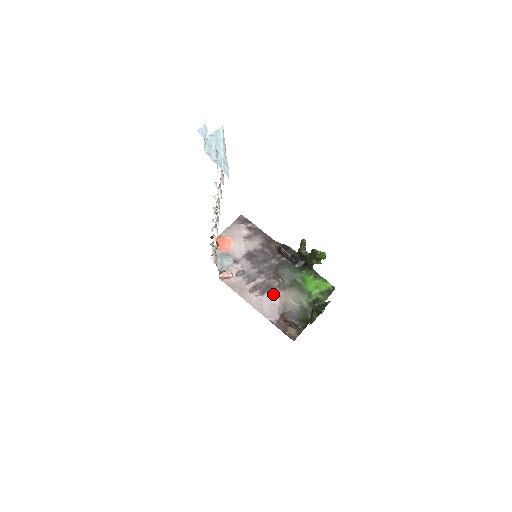
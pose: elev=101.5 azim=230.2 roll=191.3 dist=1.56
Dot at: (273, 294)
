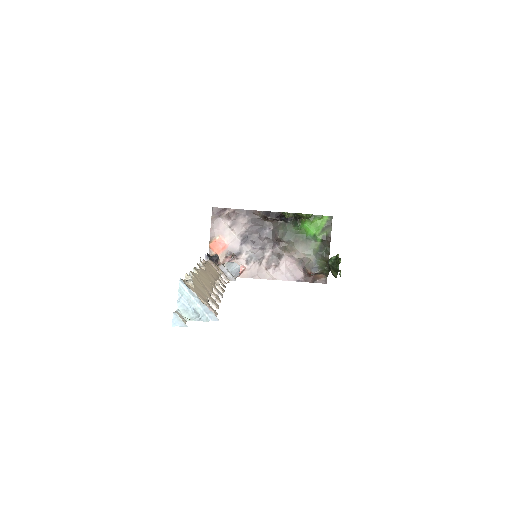
Dot at: (286, 258)
